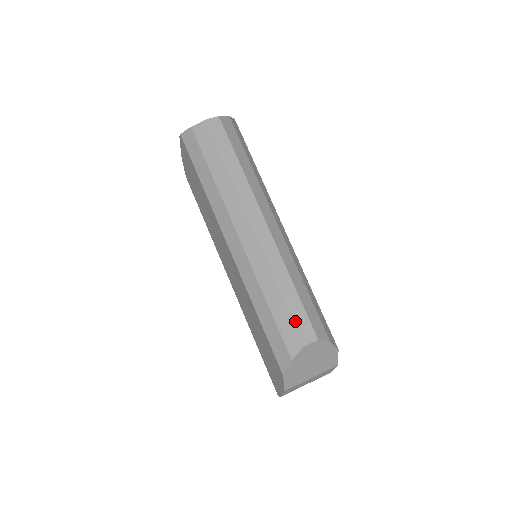
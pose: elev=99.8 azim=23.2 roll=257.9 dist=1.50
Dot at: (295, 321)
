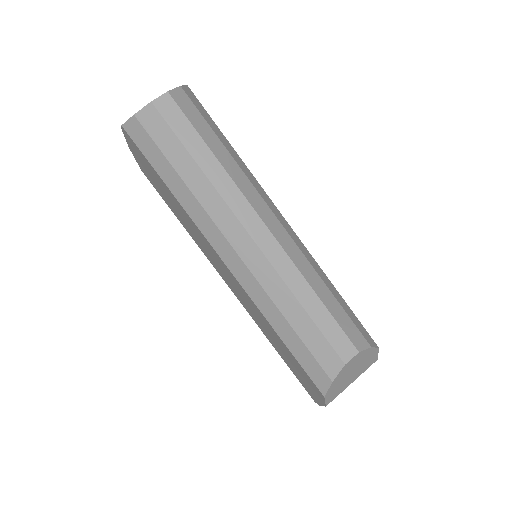
Dot at: (328, 338)
